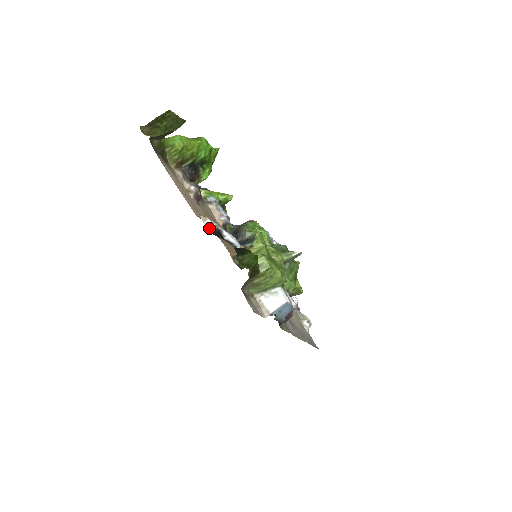
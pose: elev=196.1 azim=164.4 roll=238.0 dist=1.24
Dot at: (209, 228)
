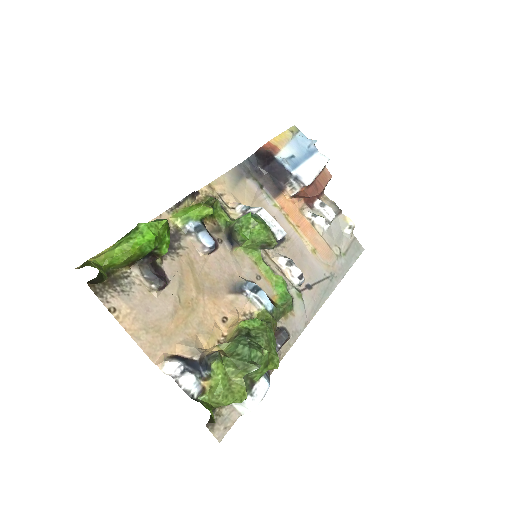
Dot at: (172, 357)
